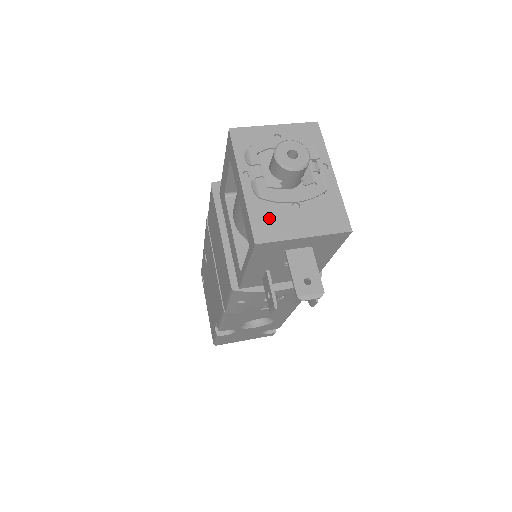
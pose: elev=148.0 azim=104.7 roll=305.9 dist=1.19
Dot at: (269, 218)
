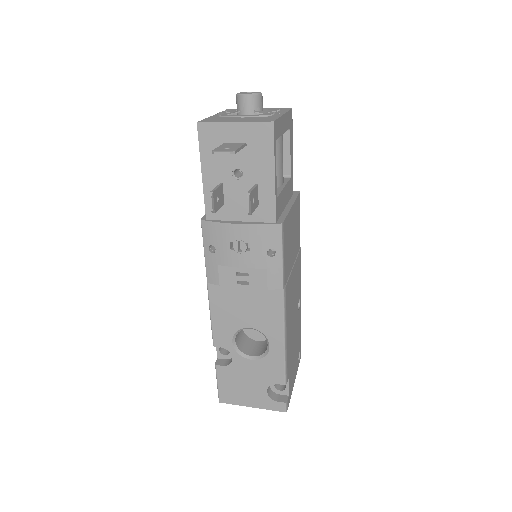
Dot at: (218, 119)
